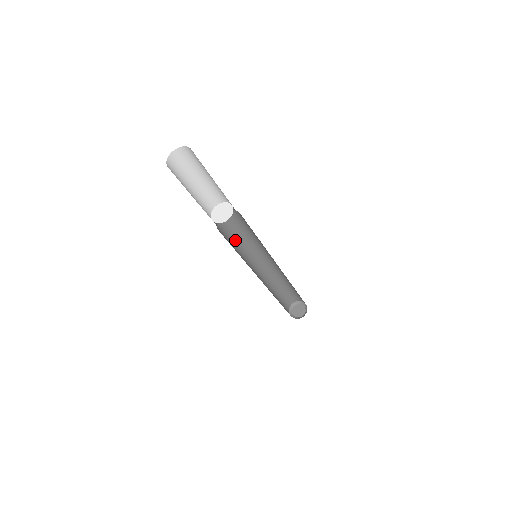
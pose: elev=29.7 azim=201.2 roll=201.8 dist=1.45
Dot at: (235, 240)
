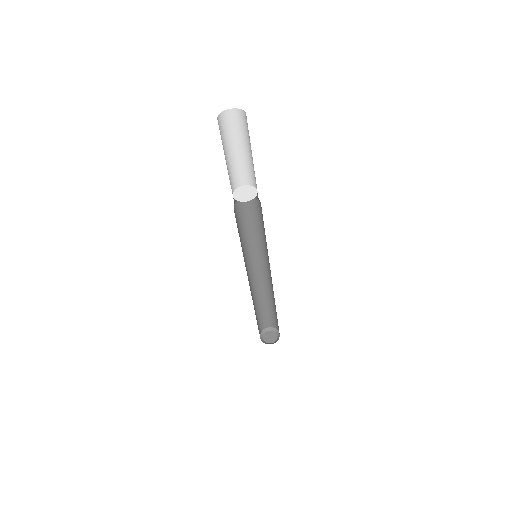
Dot at: (242, 232)
